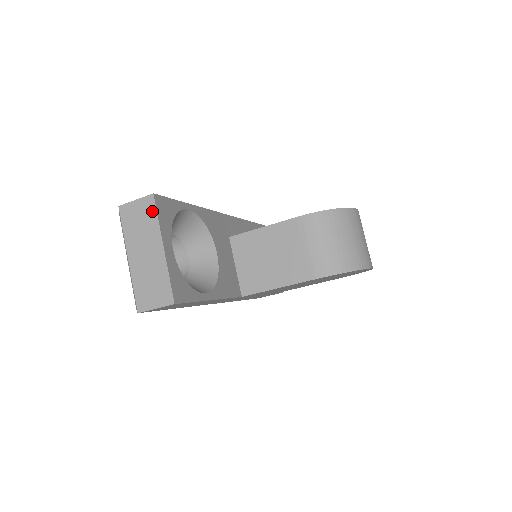
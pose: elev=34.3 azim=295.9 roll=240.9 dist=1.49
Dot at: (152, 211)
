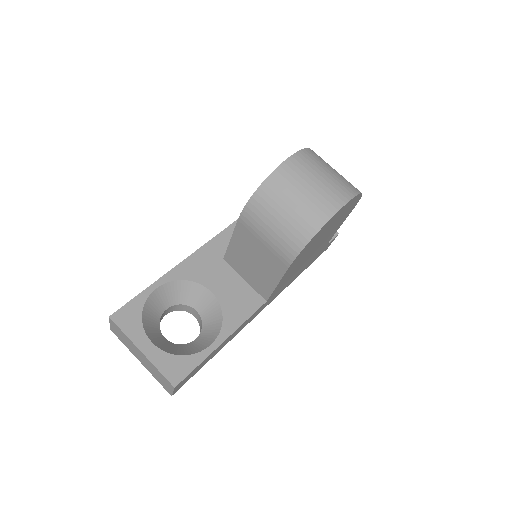
Dot at: (118, 329)
